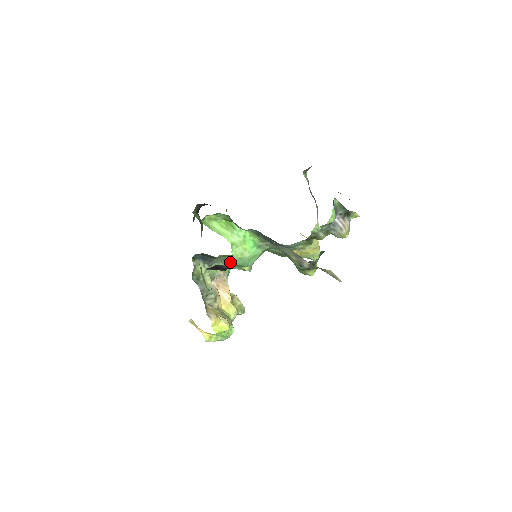
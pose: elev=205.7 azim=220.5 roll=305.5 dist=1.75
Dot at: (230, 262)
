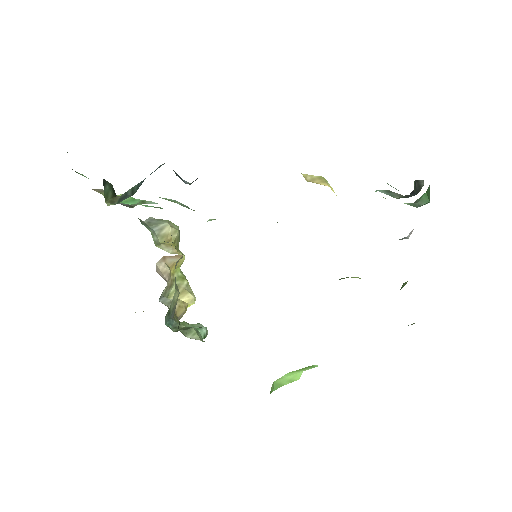
Dot at: occluded
